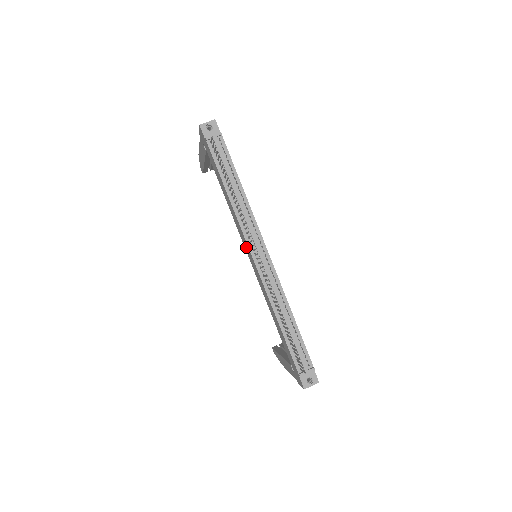
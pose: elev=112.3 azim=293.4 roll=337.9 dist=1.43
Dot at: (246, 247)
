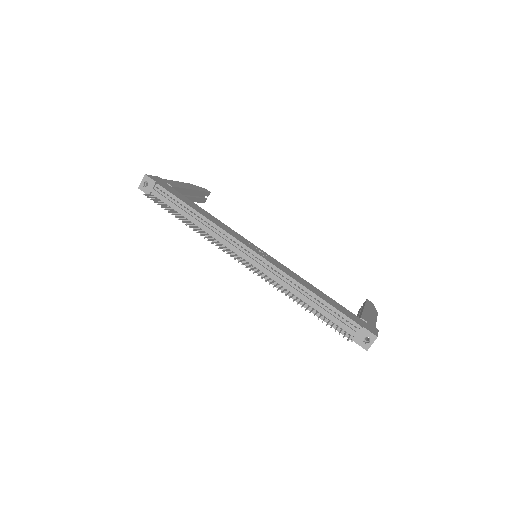
Dot at: occluded
